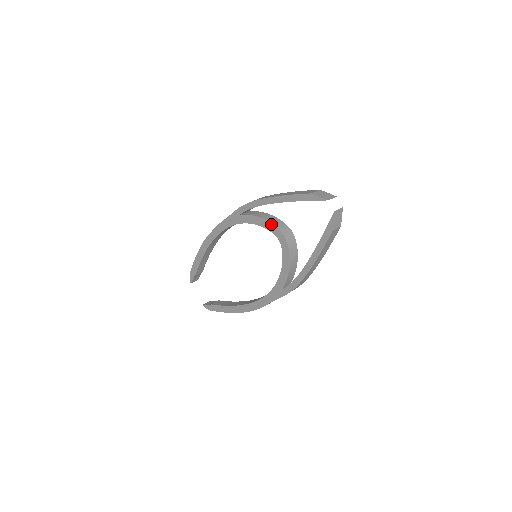
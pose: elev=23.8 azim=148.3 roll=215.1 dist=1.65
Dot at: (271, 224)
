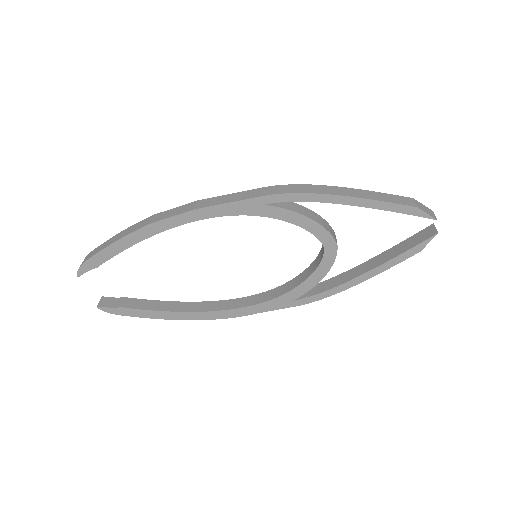
Dot at: (322, 228)
